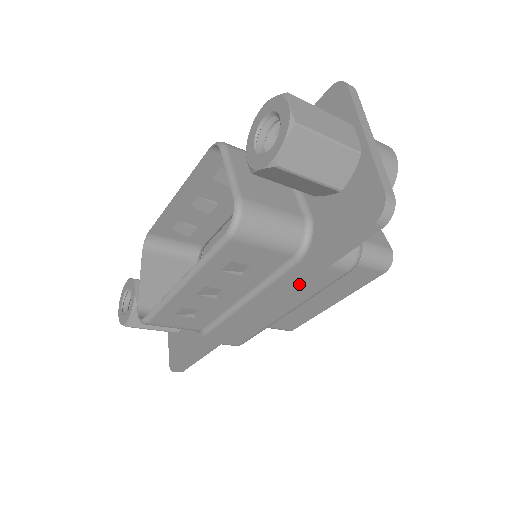
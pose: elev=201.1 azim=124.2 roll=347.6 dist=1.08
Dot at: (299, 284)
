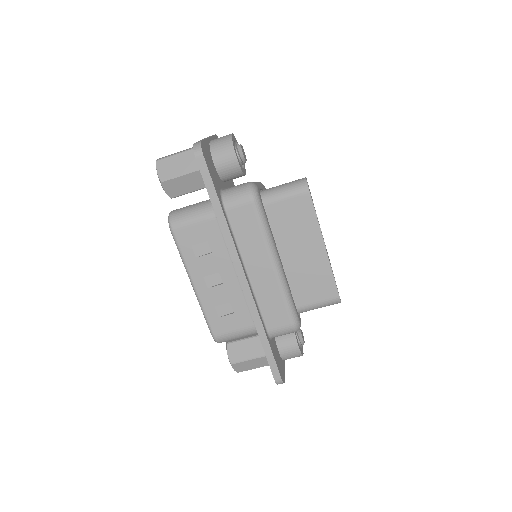
Dot at: (225, 227)
